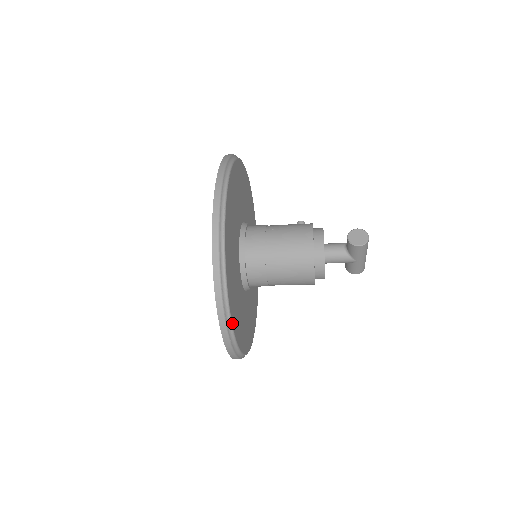
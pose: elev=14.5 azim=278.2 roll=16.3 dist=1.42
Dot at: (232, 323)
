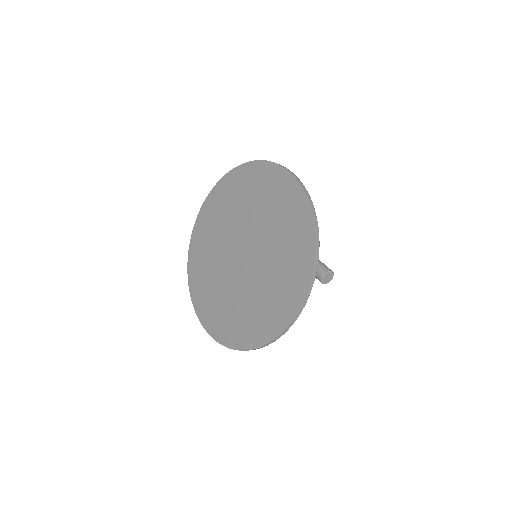
Dot at: occluded
